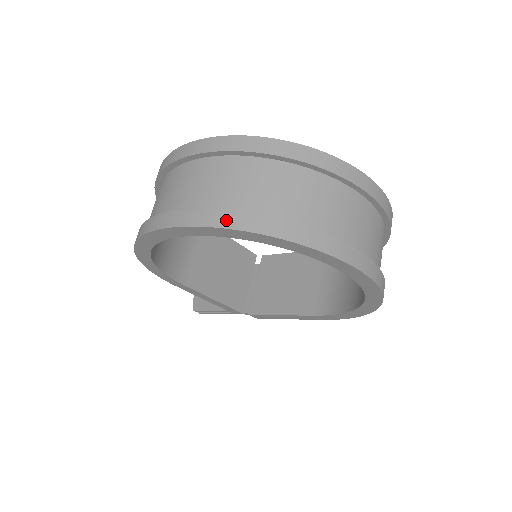
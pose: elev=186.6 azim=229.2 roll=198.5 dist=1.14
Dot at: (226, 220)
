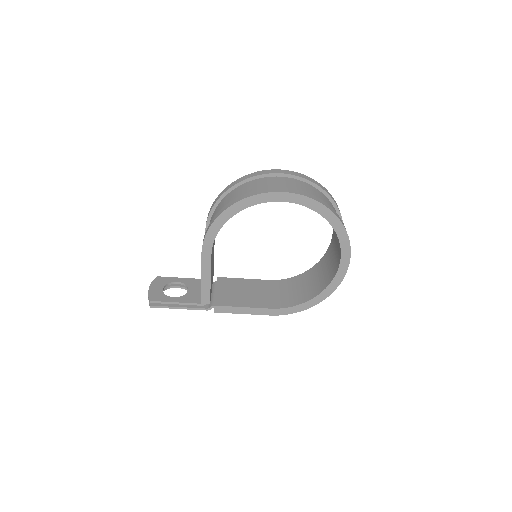
Dot at: (320, 201)
